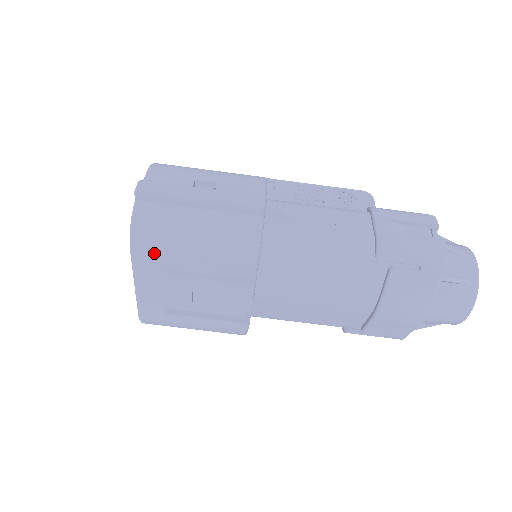
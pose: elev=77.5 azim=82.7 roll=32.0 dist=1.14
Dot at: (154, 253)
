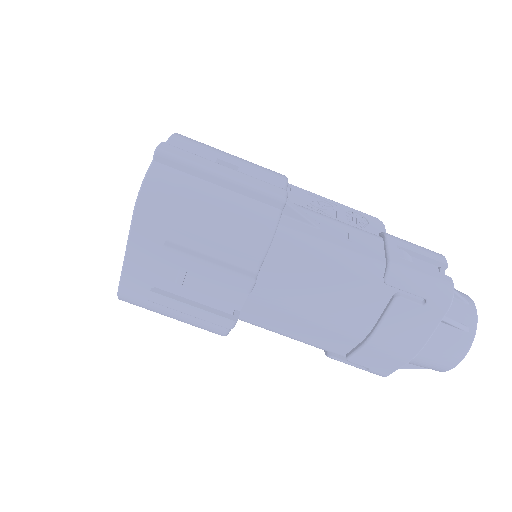
Dot at: (158, 220)
